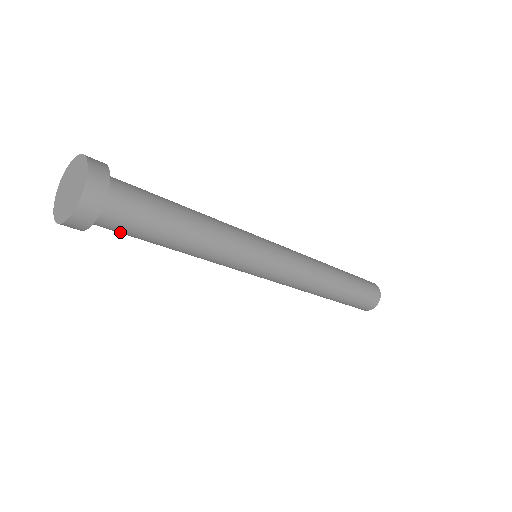
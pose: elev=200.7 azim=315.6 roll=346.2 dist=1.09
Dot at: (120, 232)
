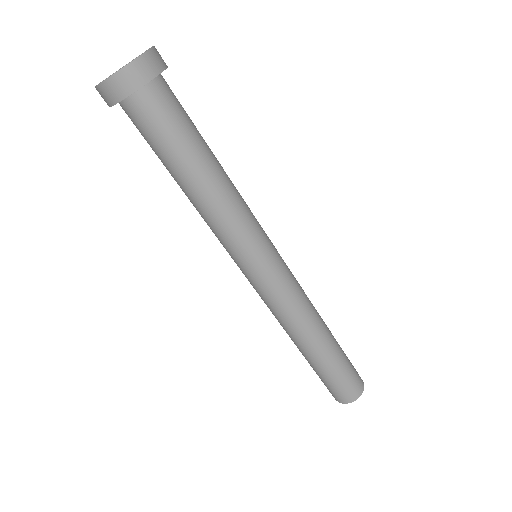
Dot at: (163, 122)
